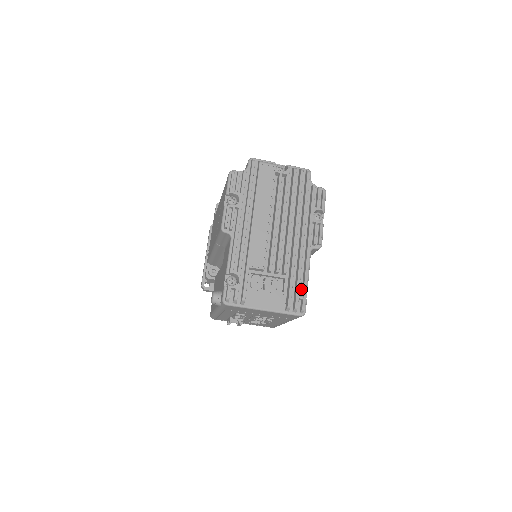
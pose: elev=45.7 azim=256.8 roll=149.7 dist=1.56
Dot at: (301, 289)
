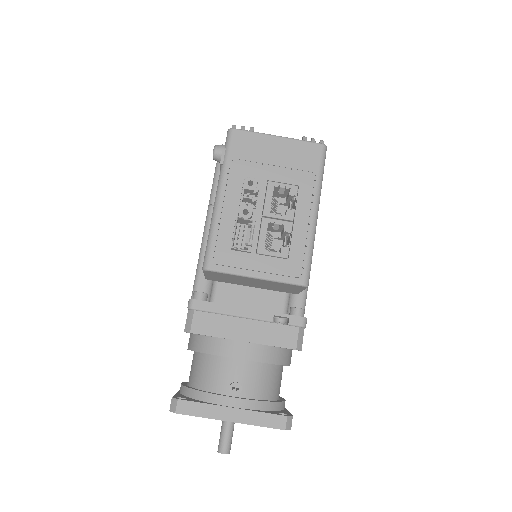
Dot at: occluded
